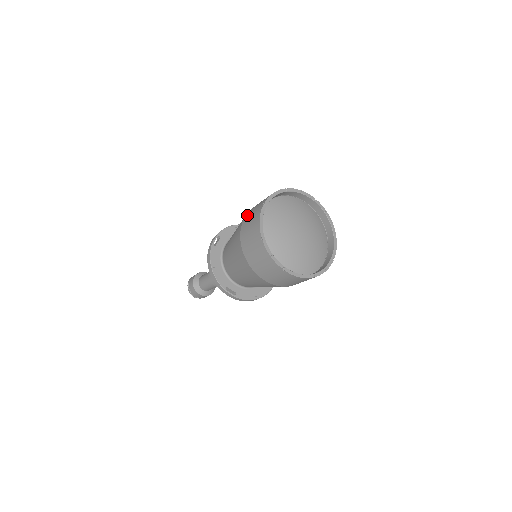
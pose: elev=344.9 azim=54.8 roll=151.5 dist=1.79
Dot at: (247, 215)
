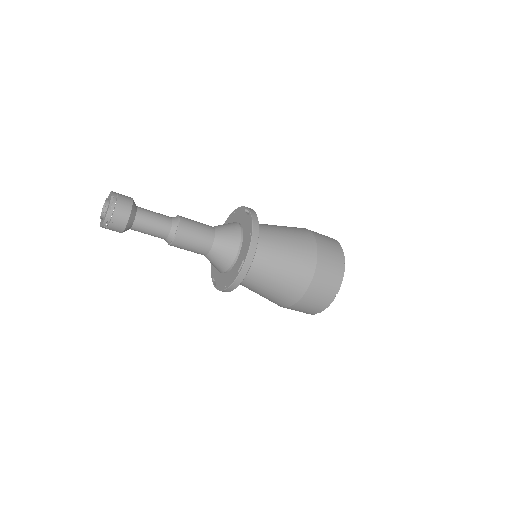
Dot at: (313, 289)
